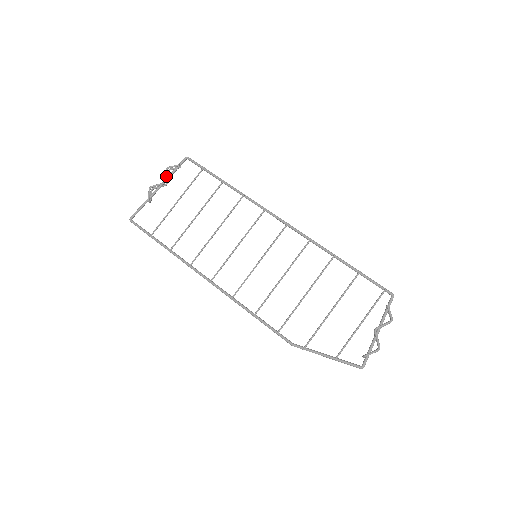
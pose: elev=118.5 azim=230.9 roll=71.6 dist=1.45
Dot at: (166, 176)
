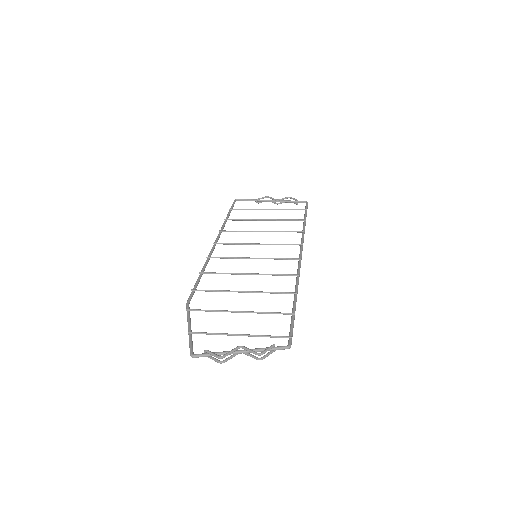
Dot at: (283, 199)
